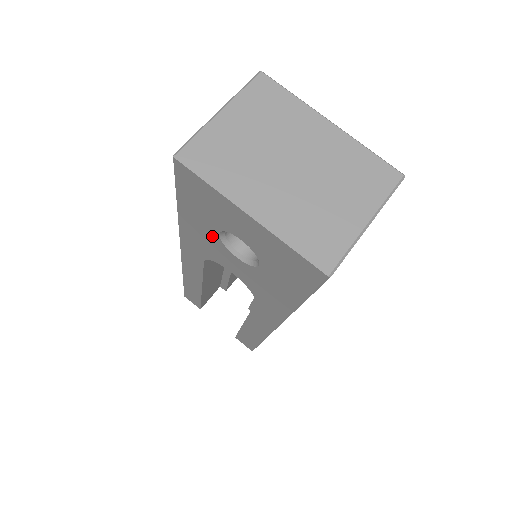
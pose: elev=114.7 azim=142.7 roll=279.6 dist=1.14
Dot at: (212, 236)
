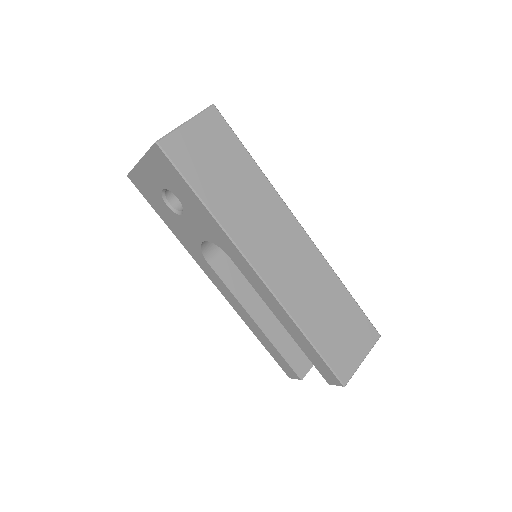
Dot at: (173, 216)
